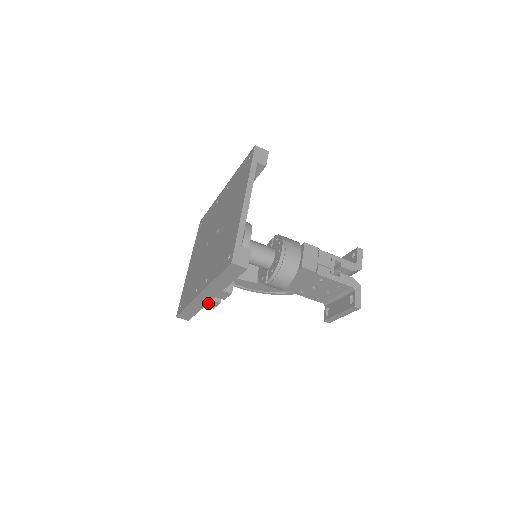
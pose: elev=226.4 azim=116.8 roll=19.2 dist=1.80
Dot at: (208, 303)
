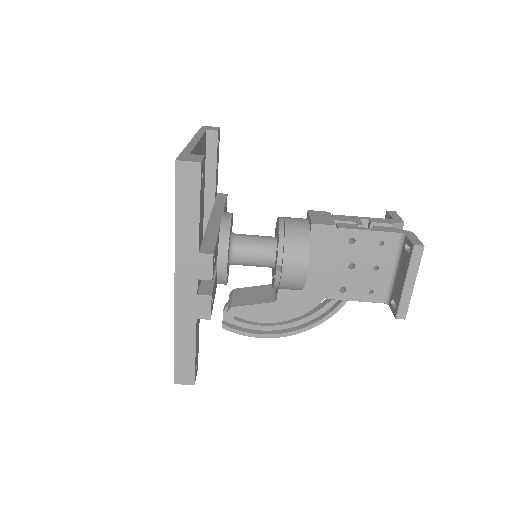
Dot at: (196, 307)
